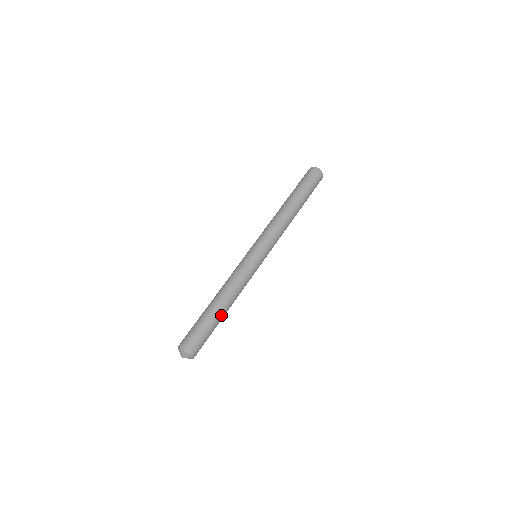
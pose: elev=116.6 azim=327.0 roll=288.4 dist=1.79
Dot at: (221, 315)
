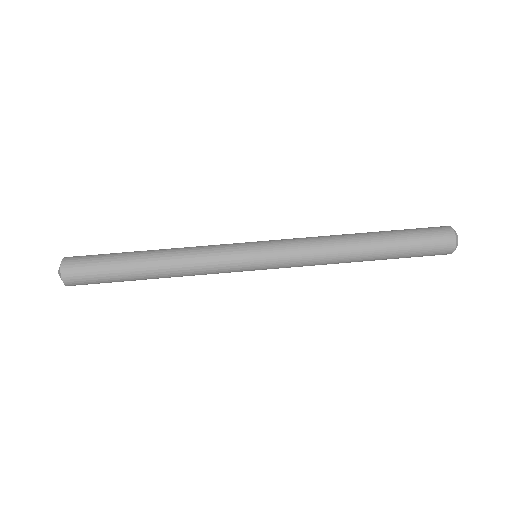
Dot at: (140, 275)
